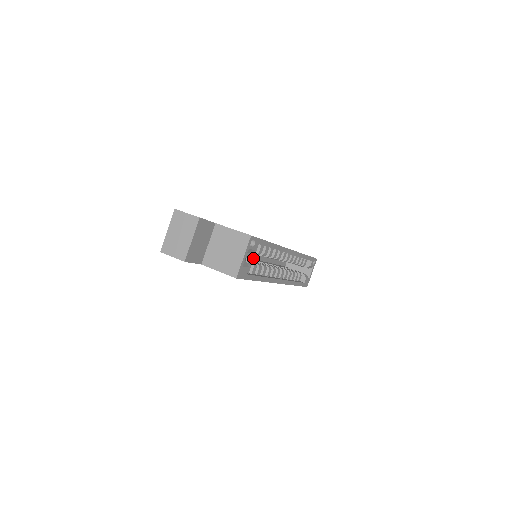
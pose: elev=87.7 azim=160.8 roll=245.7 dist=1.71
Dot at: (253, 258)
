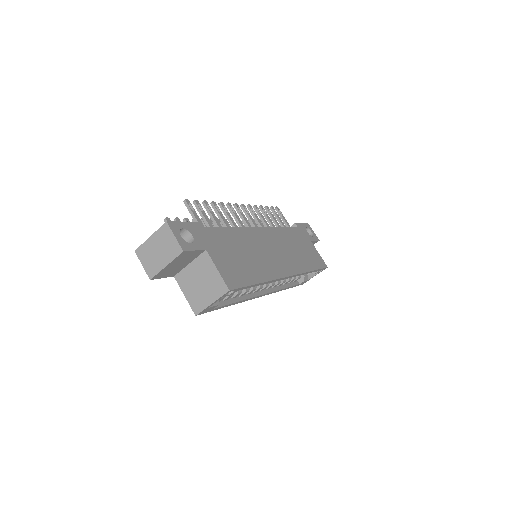
Dot at: occluded
